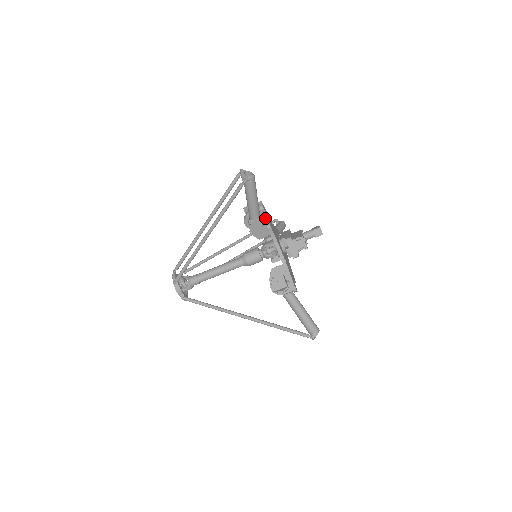
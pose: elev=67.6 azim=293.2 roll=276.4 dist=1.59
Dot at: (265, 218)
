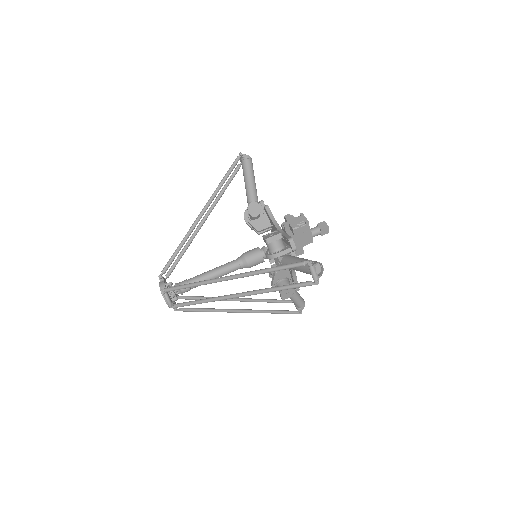
Dot at: occluded
